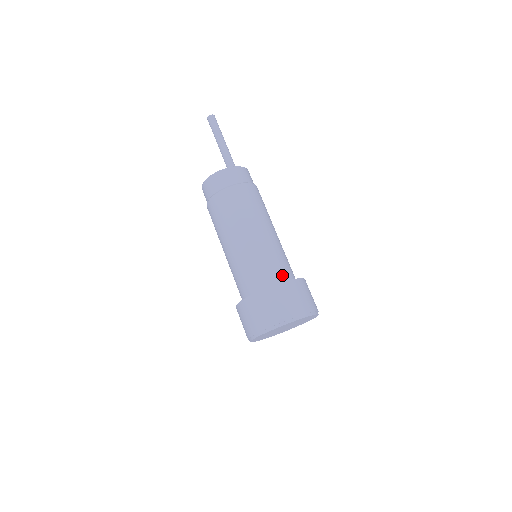
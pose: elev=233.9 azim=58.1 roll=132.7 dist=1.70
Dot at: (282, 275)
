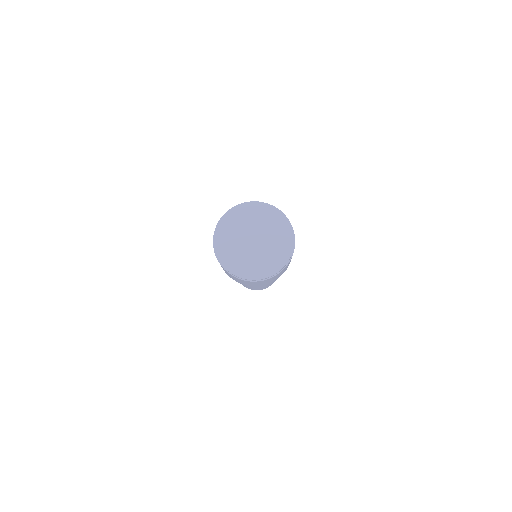
Dot at: occluded
